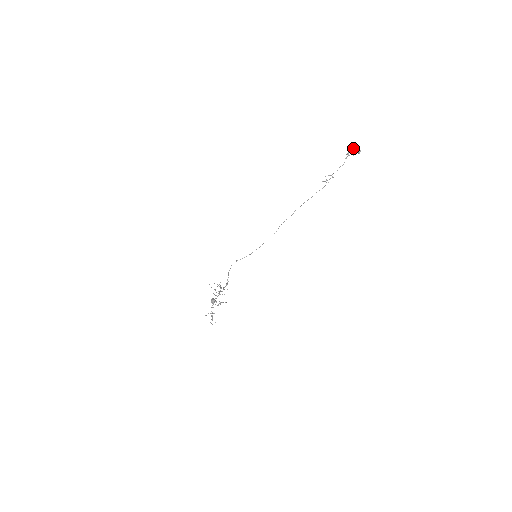
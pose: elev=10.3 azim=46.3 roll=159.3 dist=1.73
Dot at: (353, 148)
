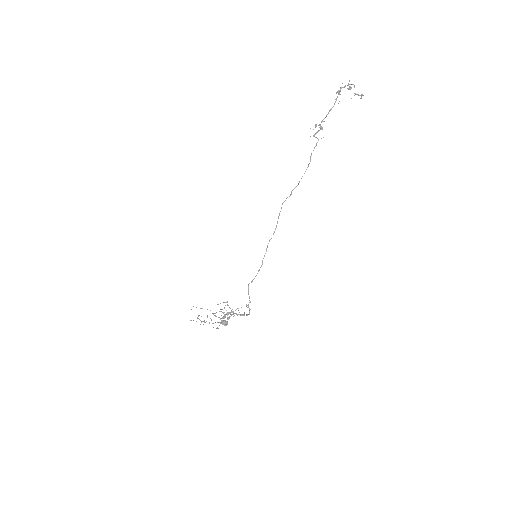
Dot at: (351, 88)
